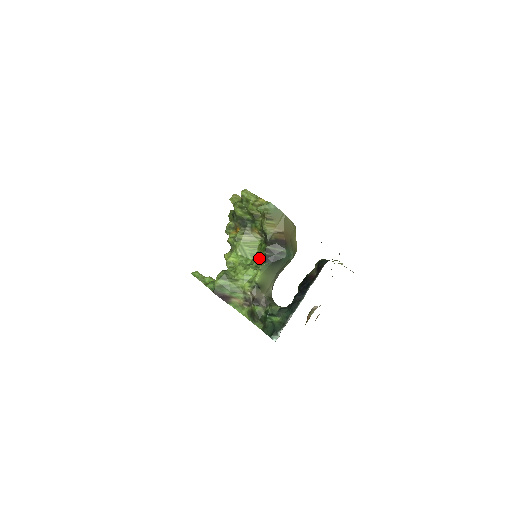
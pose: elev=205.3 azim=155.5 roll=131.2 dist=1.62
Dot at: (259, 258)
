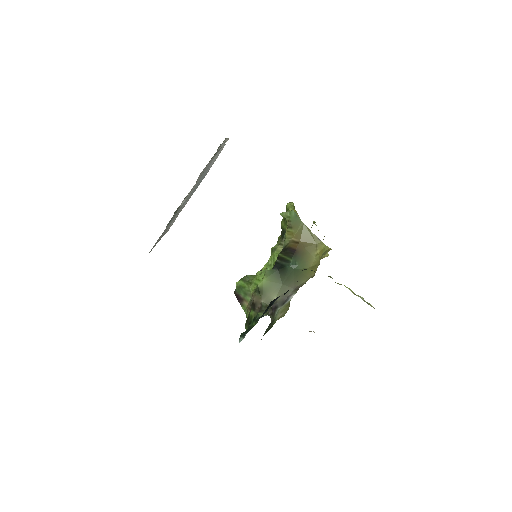
Dot at: occluded
